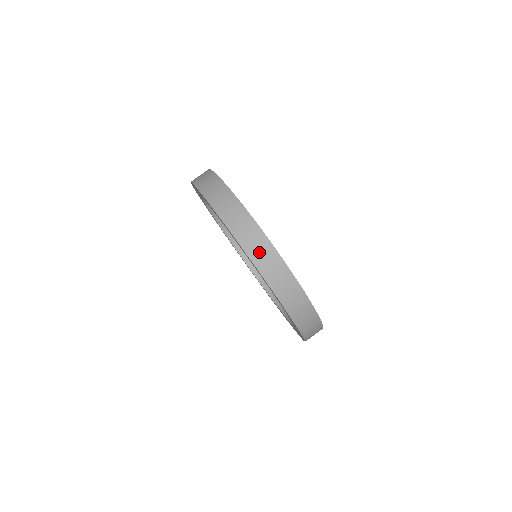
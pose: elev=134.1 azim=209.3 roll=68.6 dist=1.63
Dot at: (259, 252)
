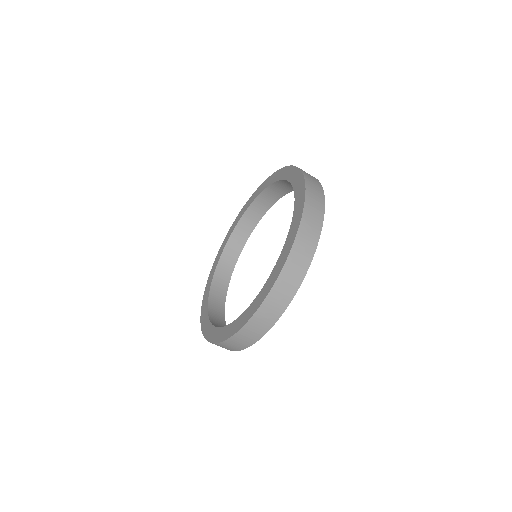
Dot at: (303, 247)
